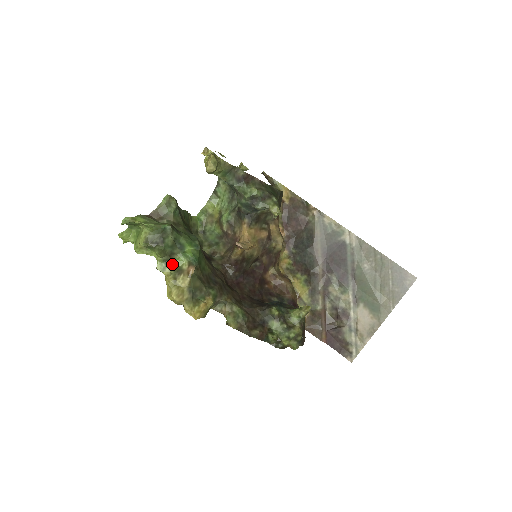
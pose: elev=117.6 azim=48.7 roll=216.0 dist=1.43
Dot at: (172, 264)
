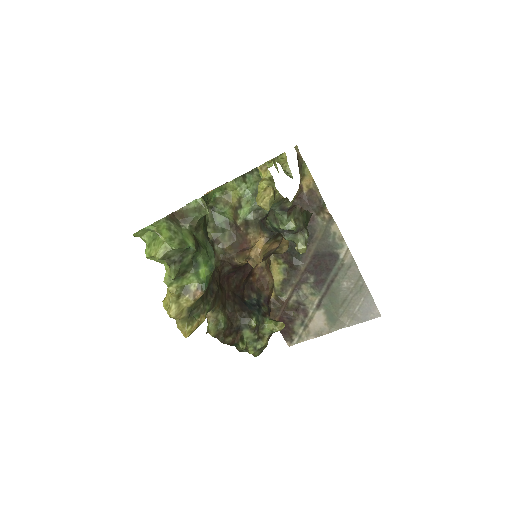
Dot at: (181, 281)
